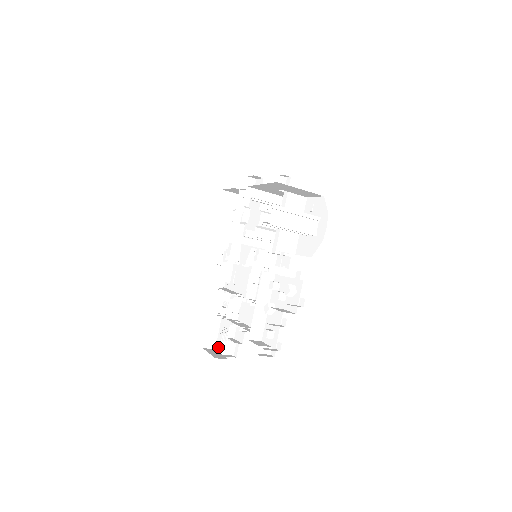
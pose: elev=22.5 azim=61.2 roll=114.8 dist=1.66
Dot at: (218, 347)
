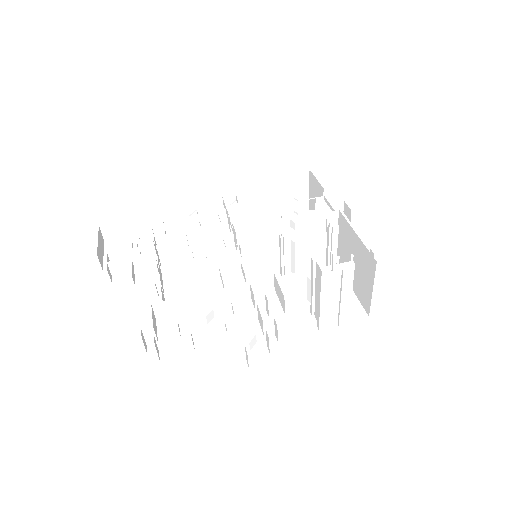
Dot at: (110, 244)
